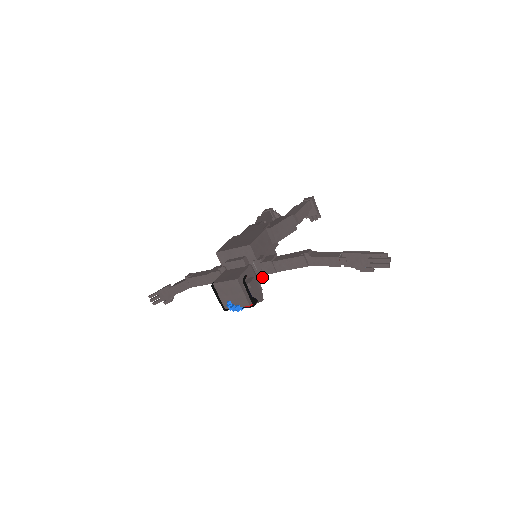
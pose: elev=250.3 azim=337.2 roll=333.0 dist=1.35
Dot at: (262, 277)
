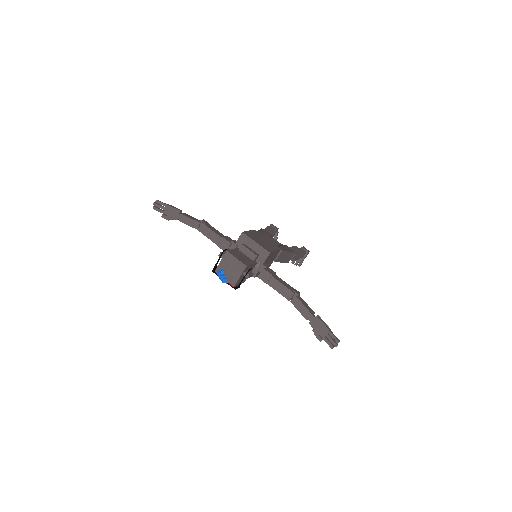
Dot at: (253, 276)
